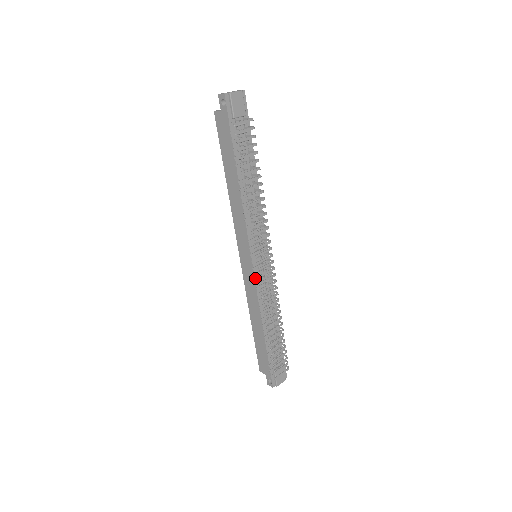
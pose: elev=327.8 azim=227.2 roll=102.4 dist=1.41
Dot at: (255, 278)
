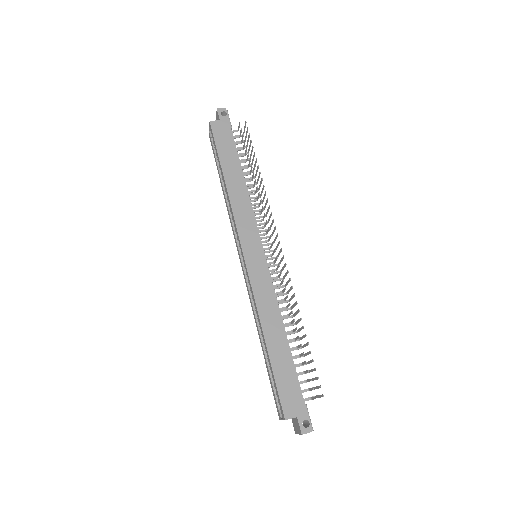
Dot at: (269, 271)
